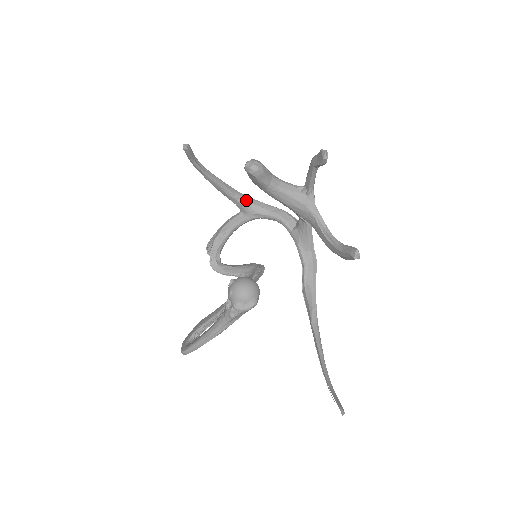
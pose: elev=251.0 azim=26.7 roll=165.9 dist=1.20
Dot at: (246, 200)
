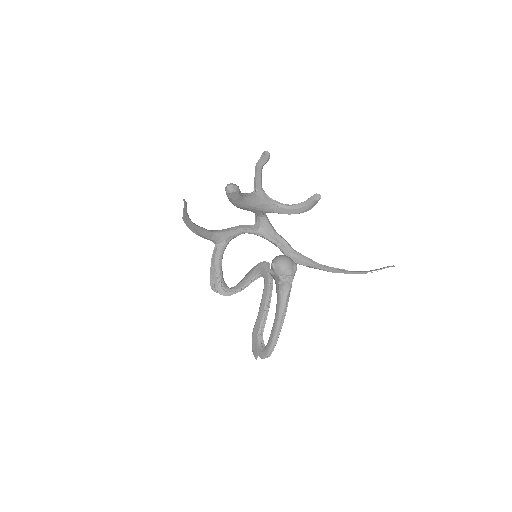
Dot at: (218, 232)
